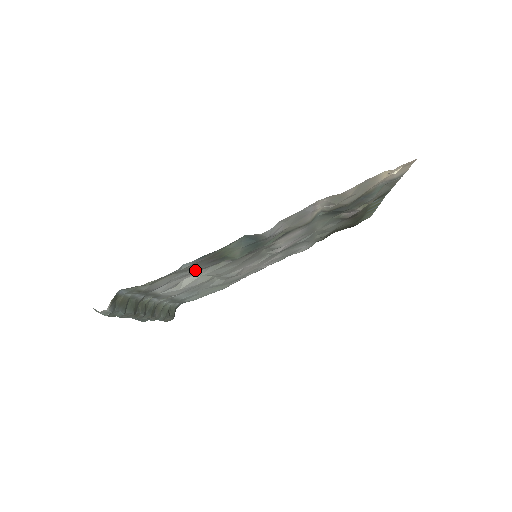
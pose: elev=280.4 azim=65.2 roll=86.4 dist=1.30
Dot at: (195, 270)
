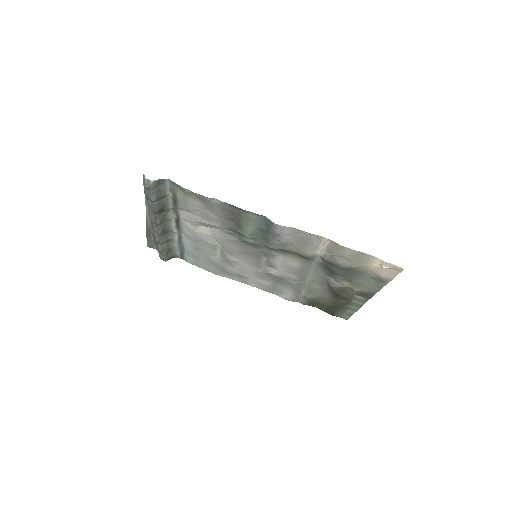
Dot at: (216, 217)
